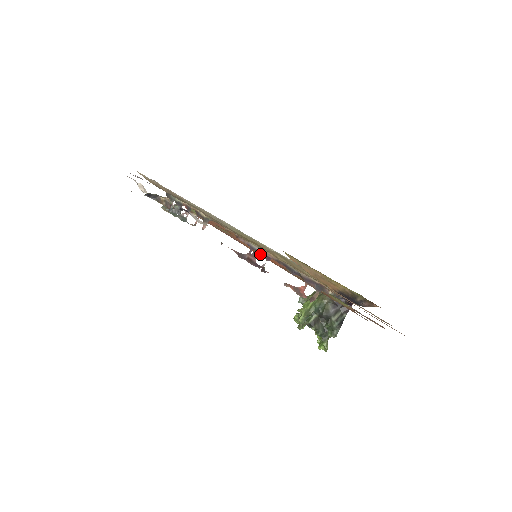
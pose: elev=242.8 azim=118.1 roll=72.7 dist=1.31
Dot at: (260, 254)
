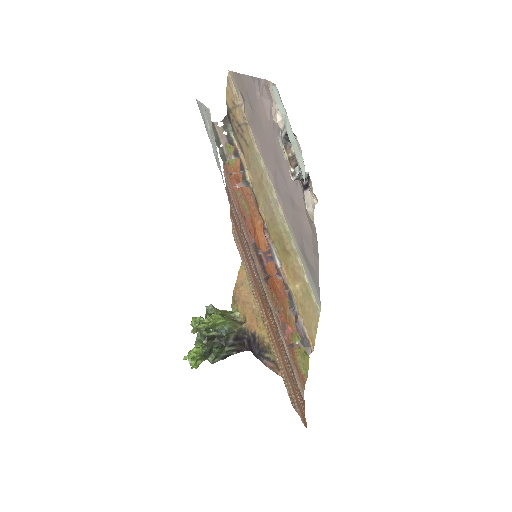
Dot at: (271, 262)
